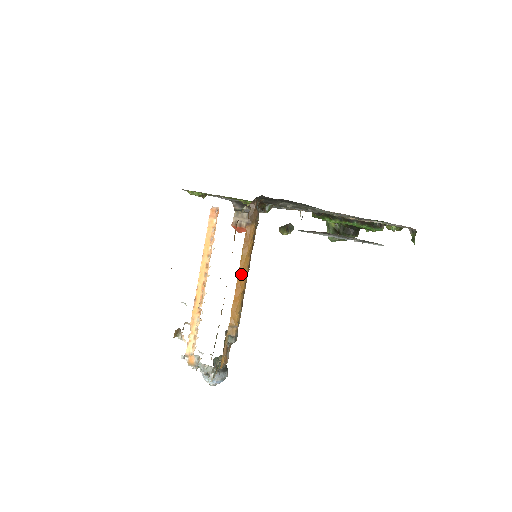
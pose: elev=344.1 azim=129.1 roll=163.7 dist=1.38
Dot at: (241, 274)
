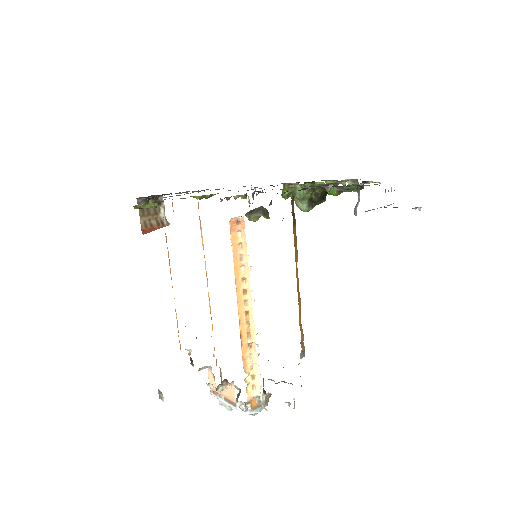
Dot at: (298, 283)
